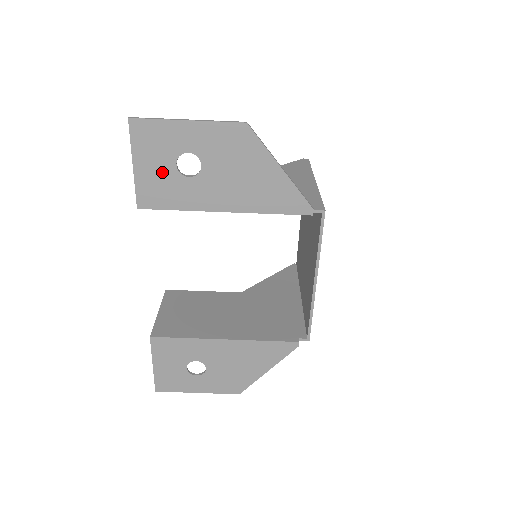
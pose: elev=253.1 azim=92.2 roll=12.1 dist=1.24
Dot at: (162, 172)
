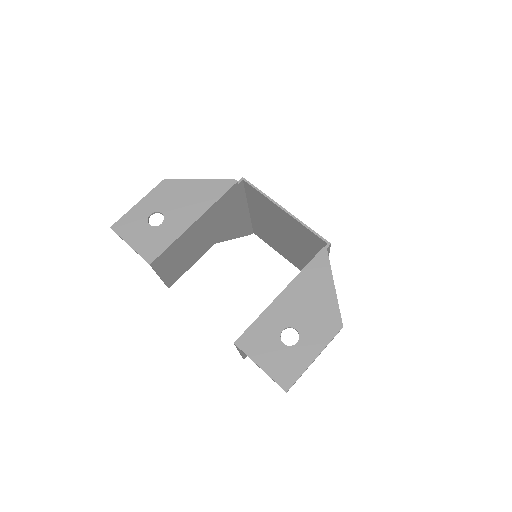
Dot at: (146, 235)
